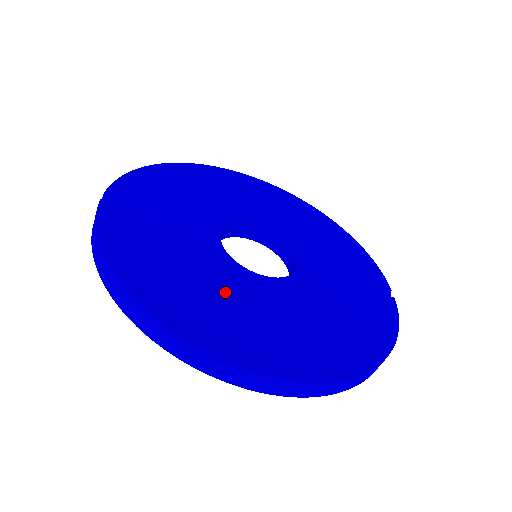
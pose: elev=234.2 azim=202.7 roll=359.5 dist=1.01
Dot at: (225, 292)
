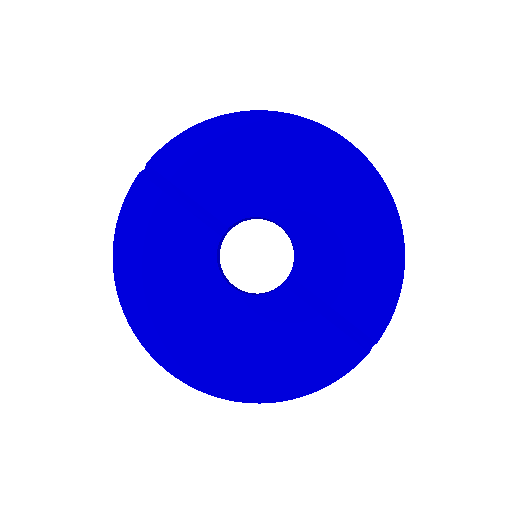
Dot at: (185, 296)
